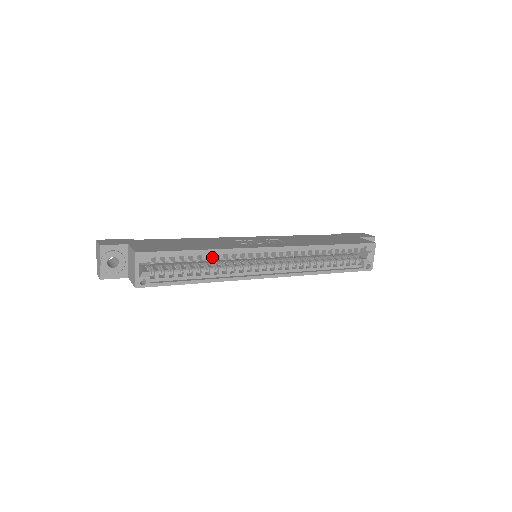
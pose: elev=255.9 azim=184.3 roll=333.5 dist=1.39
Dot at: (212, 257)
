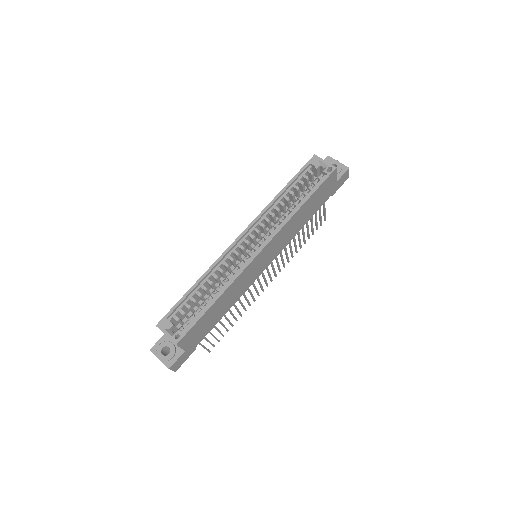
Dot at: (208, 282)
